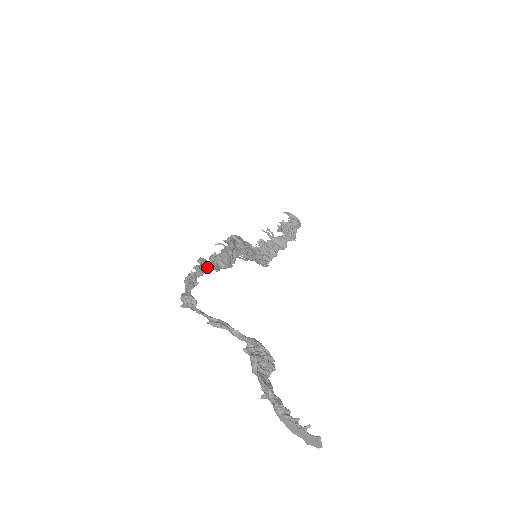
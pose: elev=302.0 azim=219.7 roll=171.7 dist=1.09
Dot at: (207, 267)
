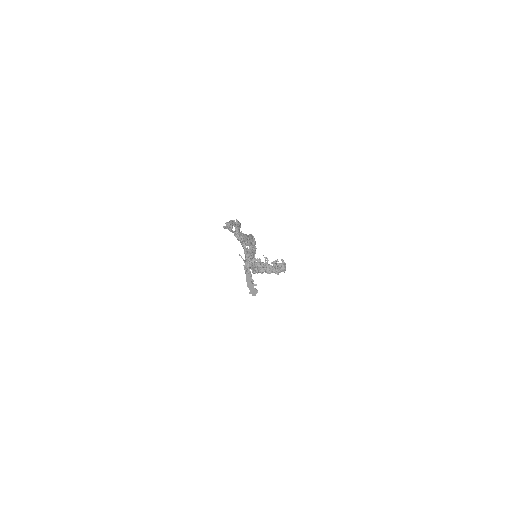
Dot at: (240, 226)
